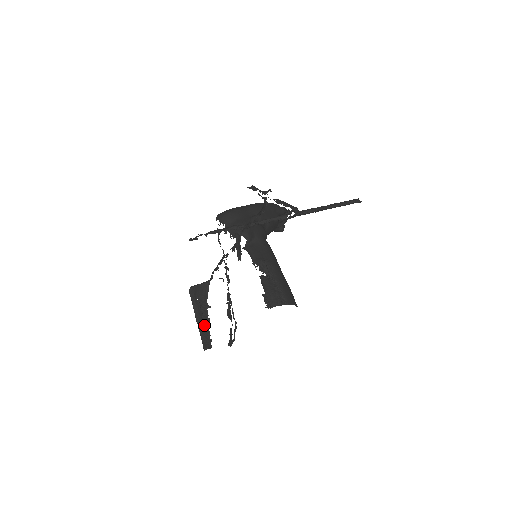
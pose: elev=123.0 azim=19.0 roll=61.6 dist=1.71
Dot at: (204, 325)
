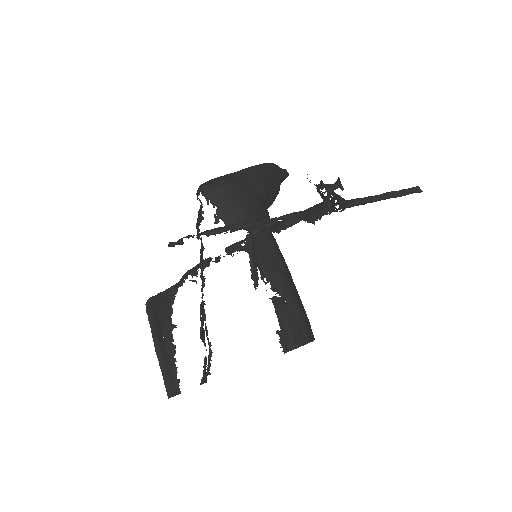
Dot at: (167, 357)
